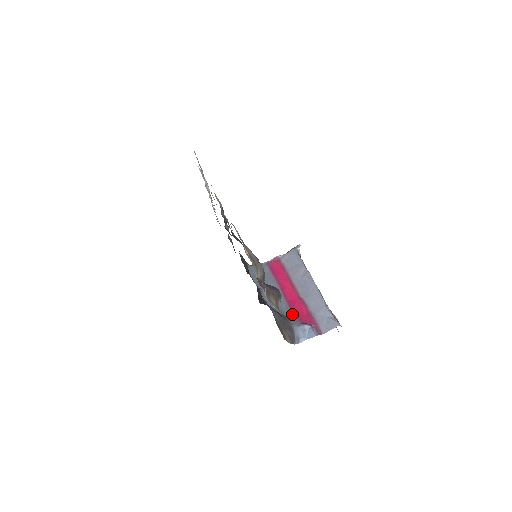
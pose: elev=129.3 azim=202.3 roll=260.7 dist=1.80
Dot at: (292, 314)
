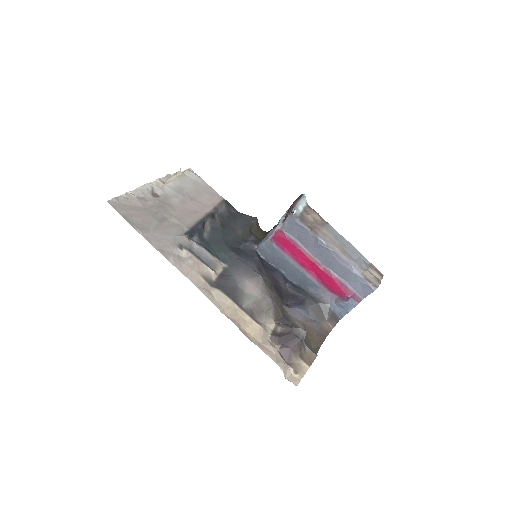
Dot at: (324, 288)
